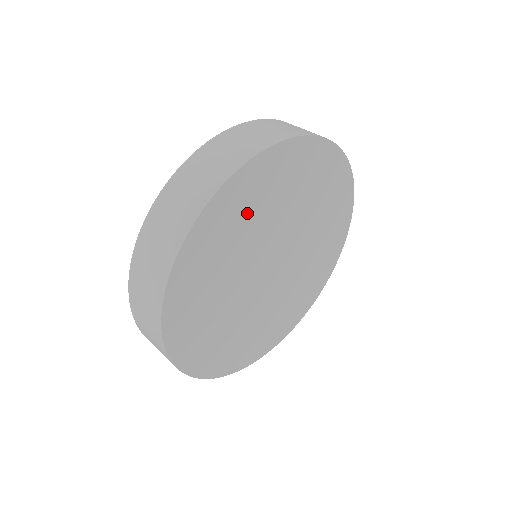
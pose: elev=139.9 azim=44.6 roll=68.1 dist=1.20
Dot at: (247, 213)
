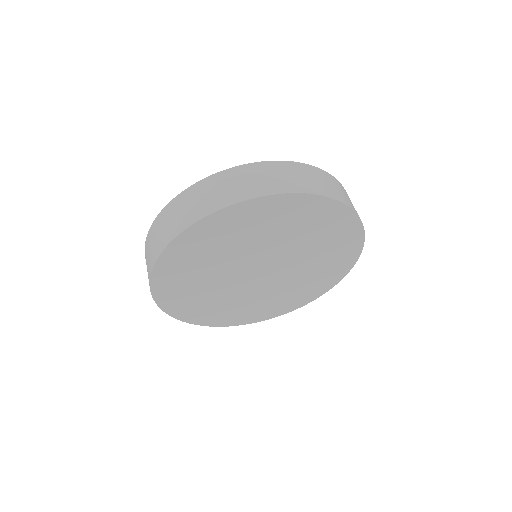
Dot at: (192, 270)
